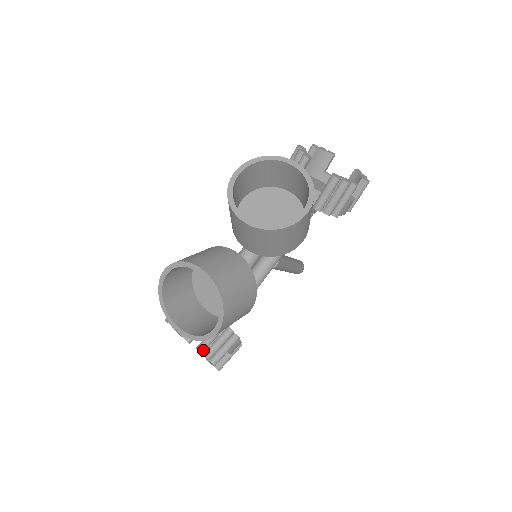
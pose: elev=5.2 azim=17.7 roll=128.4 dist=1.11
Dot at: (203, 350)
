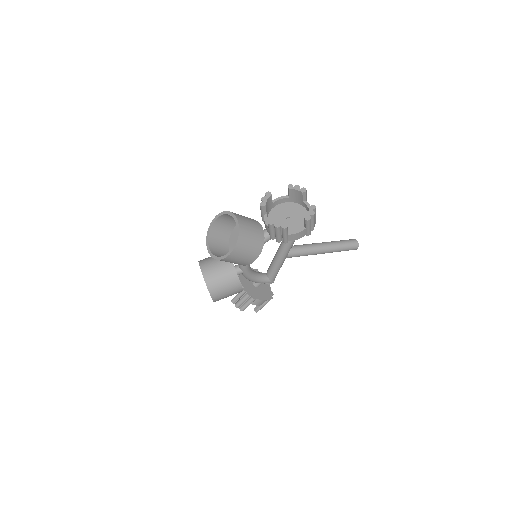
Dot at: (234, 302)
